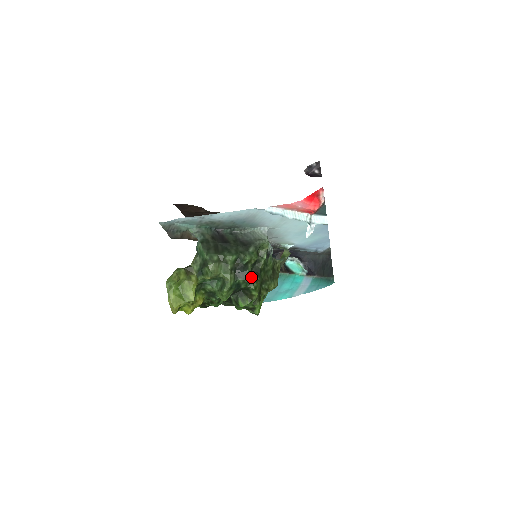
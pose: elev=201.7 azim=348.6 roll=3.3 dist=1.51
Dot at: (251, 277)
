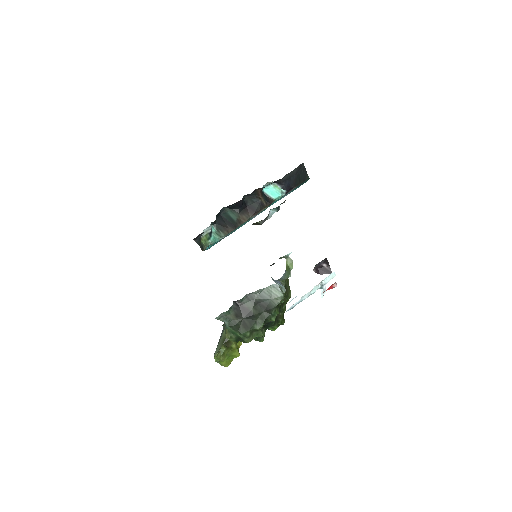
Dot at: (276, 318)
